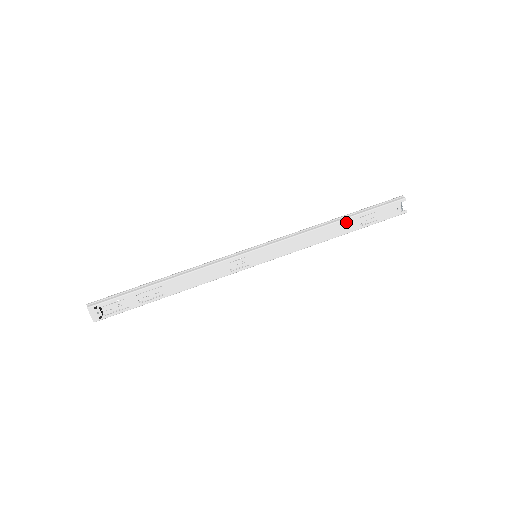
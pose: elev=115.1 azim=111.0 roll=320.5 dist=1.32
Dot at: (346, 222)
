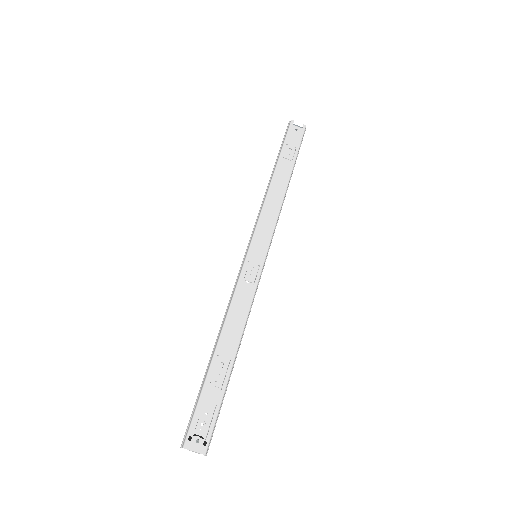
Dot at: (279, 170)
